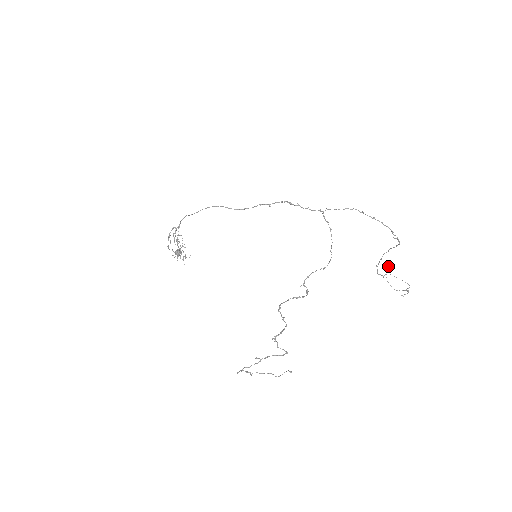
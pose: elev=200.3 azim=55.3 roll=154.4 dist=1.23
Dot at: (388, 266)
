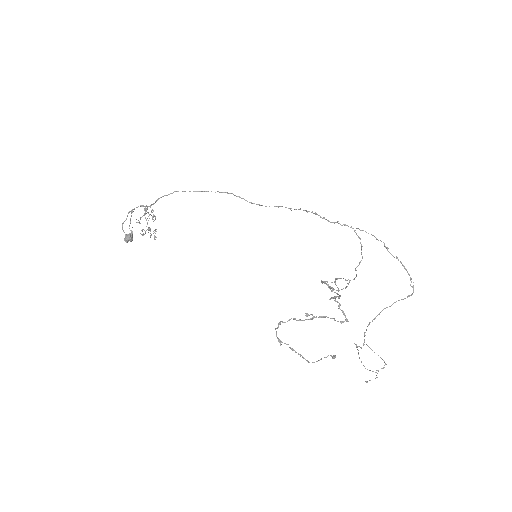
Dot at: occluded
